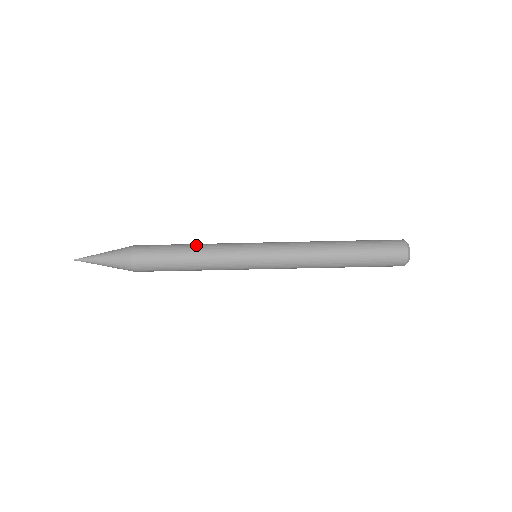
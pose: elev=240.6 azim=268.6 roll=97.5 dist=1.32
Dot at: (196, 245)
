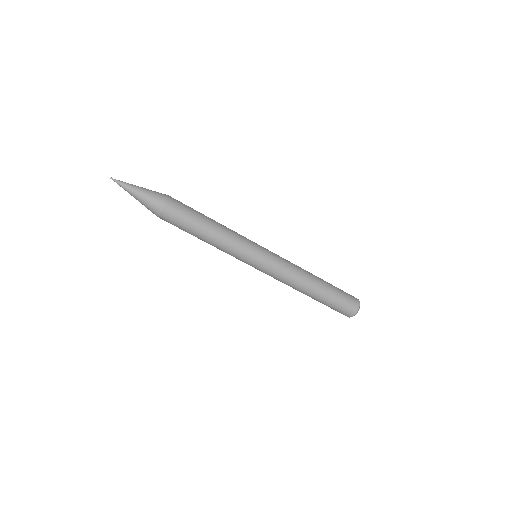
Dot at: (217, 228)
